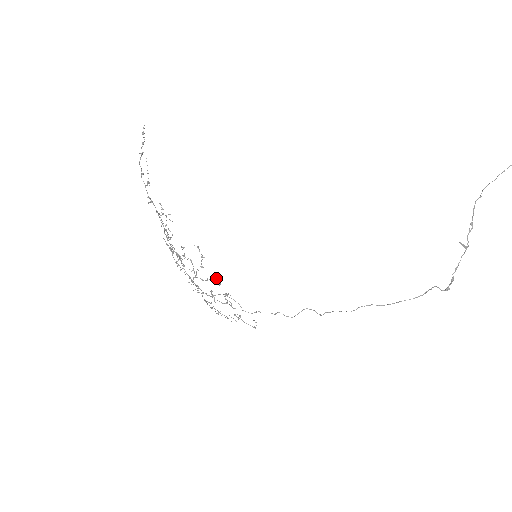
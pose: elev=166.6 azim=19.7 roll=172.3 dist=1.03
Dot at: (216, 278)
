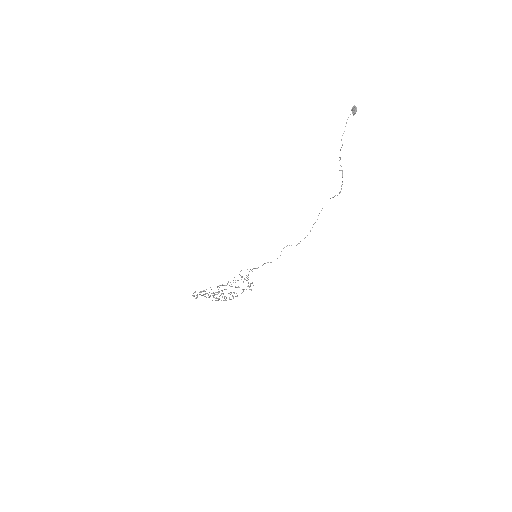
Dot at: (250, 285)
